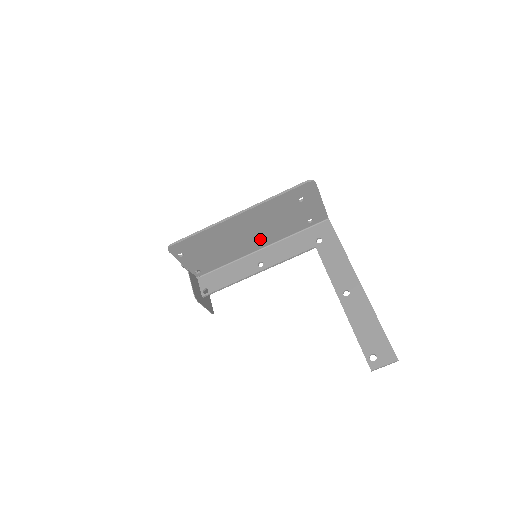
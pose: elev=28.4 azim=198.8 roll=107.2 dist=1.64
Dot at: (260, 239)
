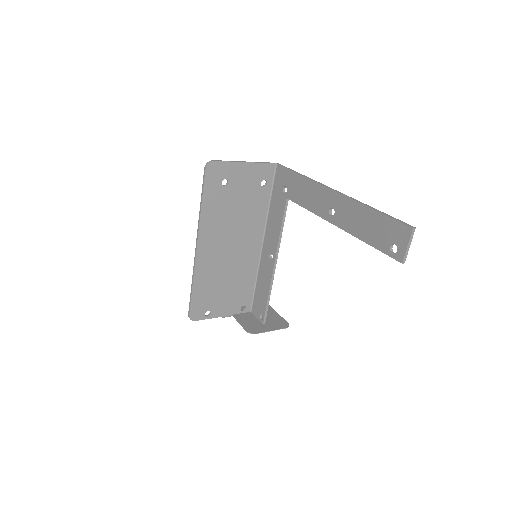
Dot at: (248, 239)
